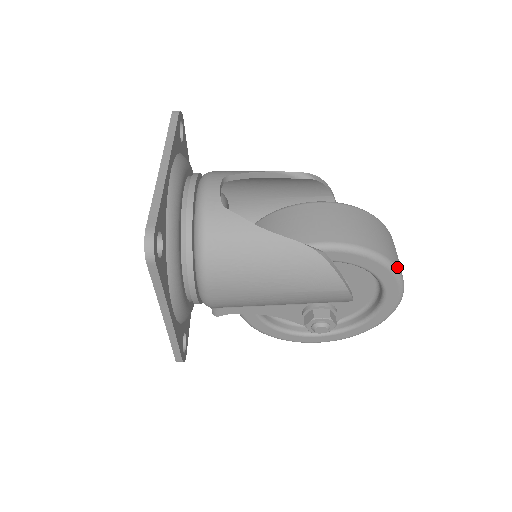
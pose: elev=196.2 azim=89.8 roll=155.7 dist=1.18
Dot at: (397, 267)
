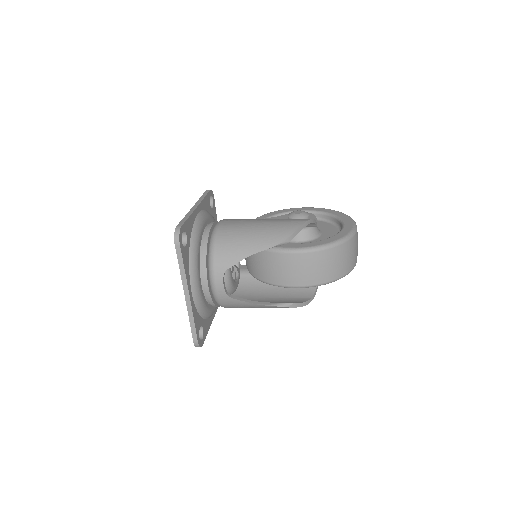
Dot at: (347, 273)
